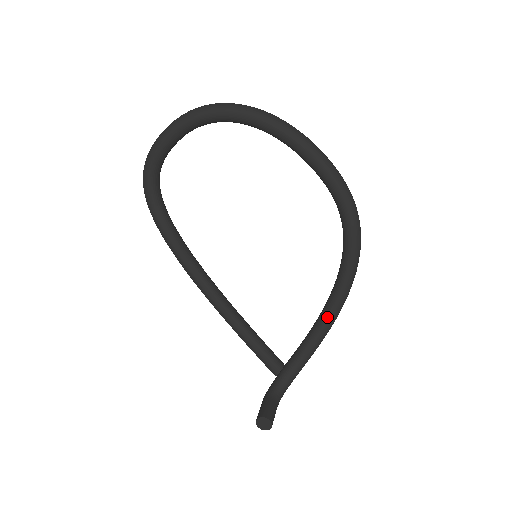
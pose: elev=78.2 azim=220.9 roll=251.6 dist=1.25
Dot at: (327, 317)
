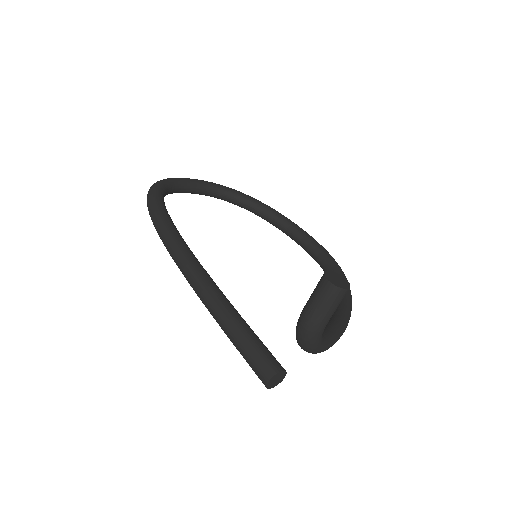
Dot at: (339, 315)
